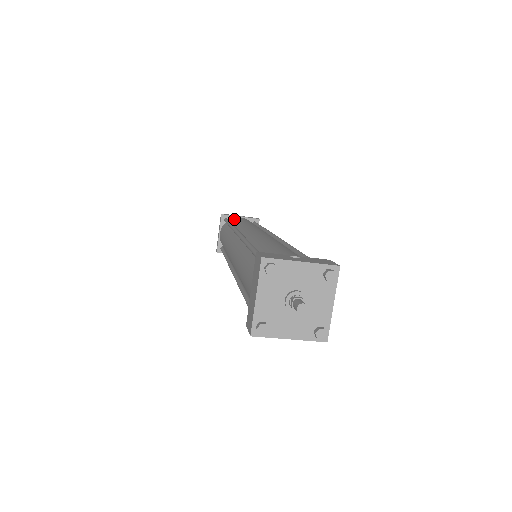
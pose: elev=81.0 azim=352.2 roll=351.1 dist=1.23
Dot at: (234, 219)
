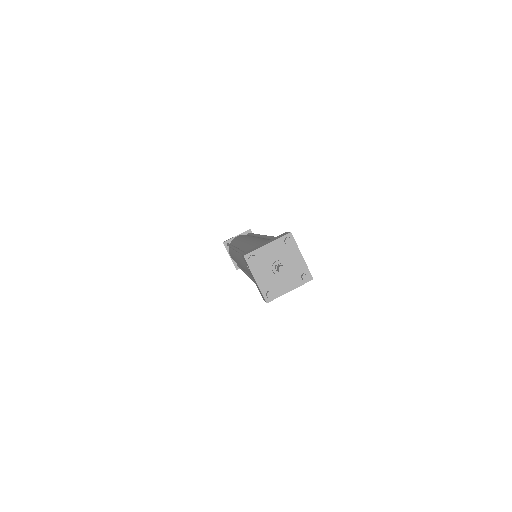
Dot at: occluded
